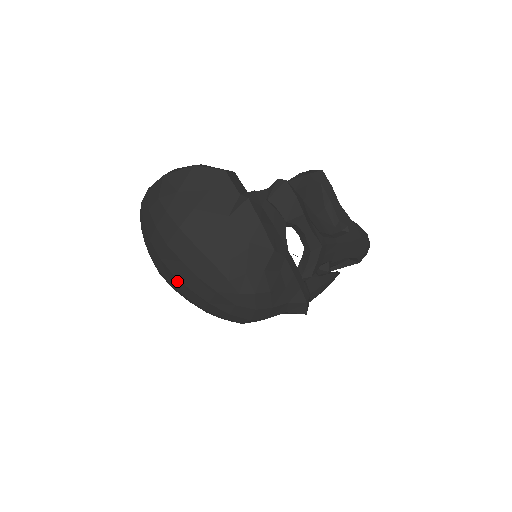
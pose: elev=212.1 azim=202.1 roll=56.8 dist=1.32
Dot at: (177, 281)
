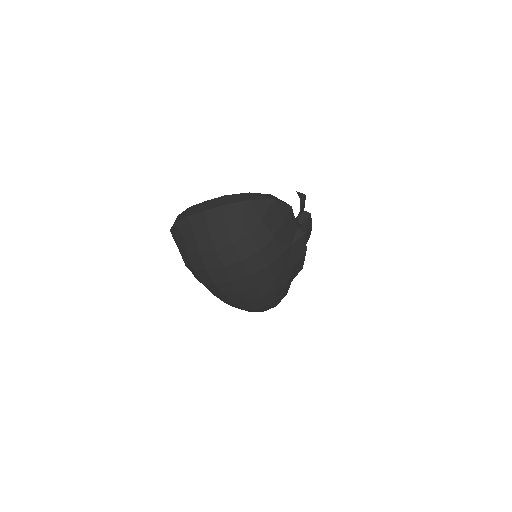
Dot at: (230, 285)
